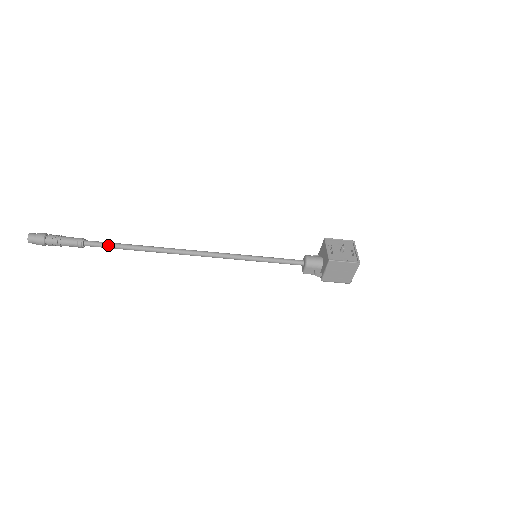
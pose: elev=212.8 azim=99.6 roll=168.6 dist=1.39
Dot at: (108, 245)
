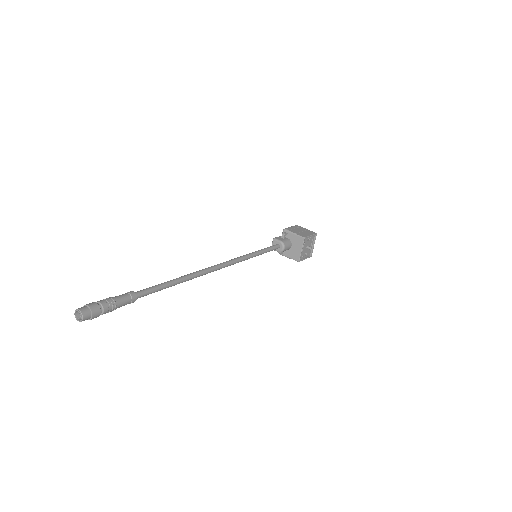
Dot at: occluded
